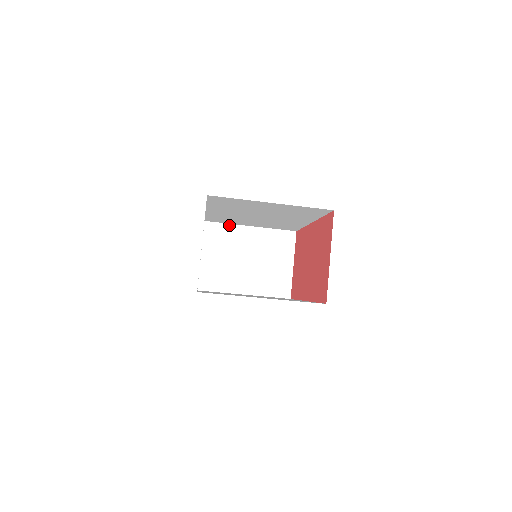
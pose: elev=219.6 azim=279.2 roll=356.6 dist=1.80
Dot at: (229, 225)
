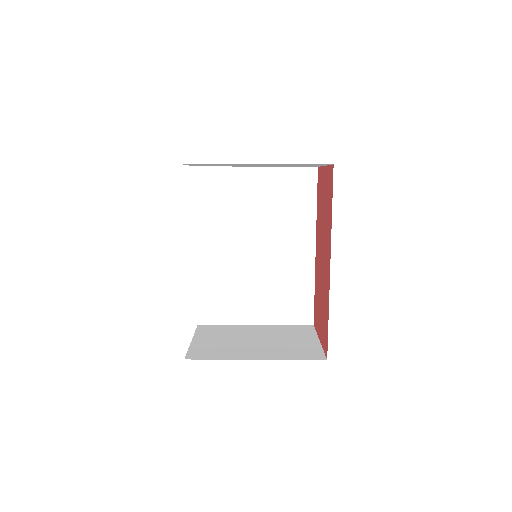
Dot at: (228, 325)
